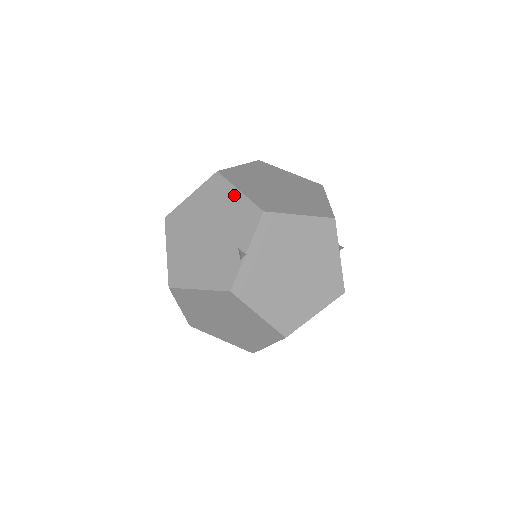
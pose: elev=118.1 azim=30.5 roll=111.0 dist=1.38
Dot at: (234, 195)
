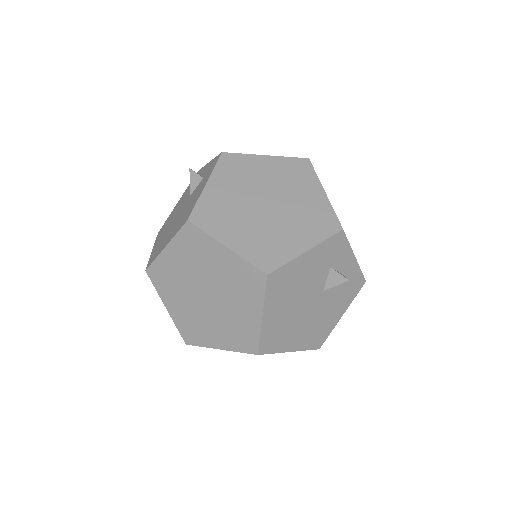
Dot at: occluded
